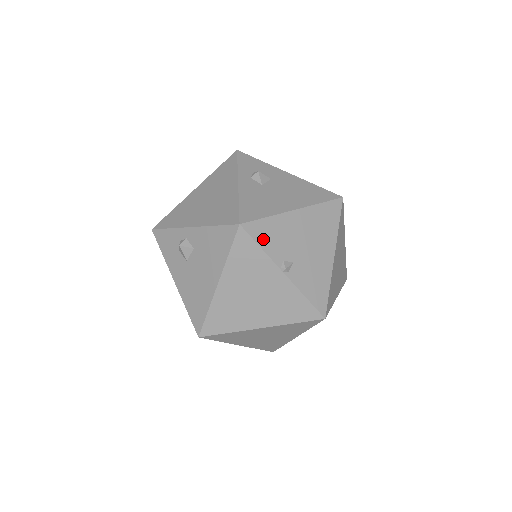
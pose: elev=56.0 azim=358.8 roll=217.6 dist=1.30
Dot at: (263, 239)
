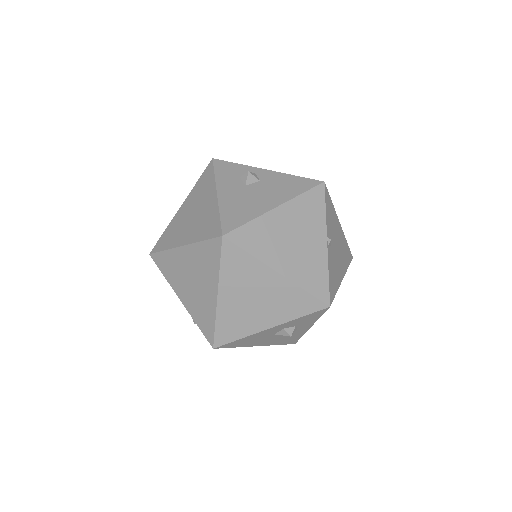
Dot at: (328, 208)
